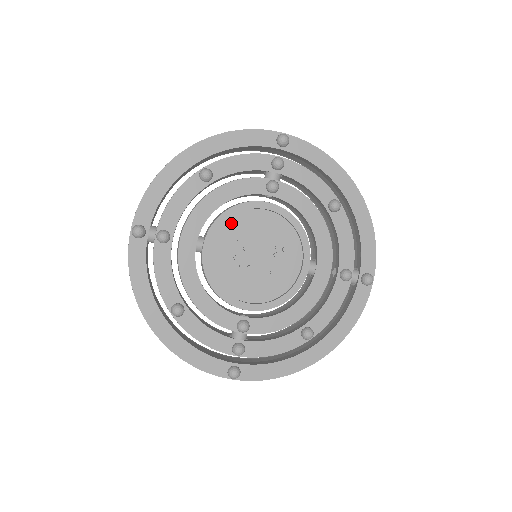
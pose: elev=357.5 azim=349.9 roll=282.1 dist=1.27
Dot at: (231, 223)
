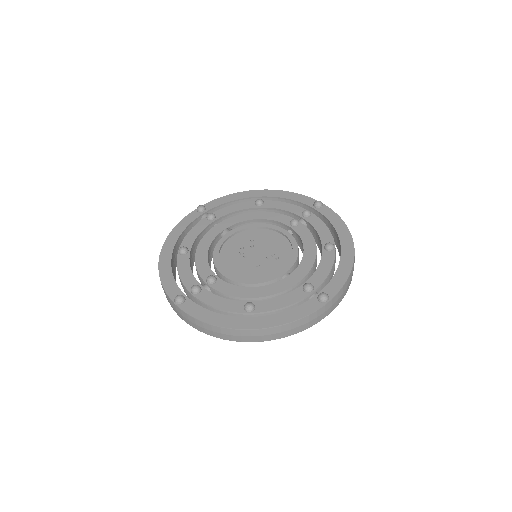
Dot at: (255, 231)
